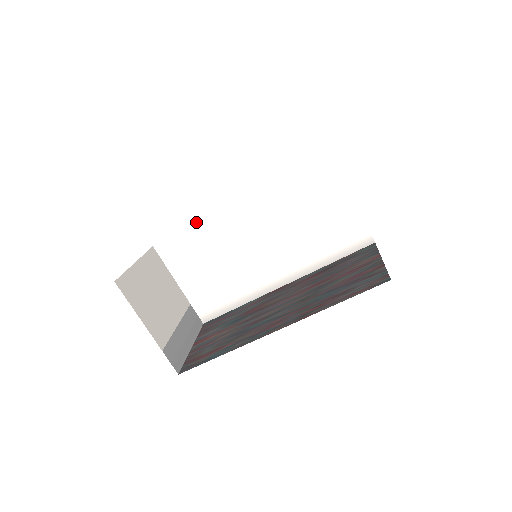
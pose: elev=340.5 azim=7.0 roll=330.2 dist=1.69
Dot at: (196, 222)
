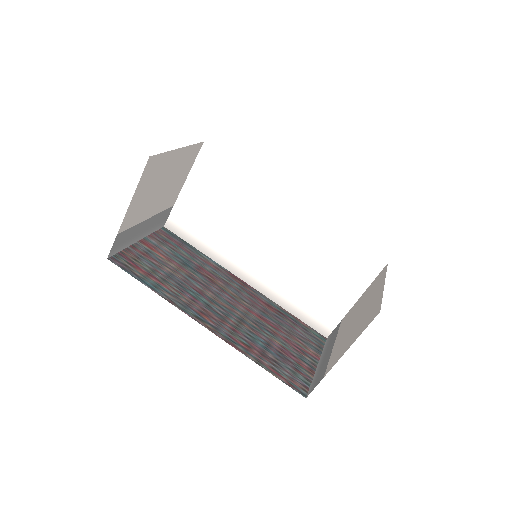
Dot at: occluded
